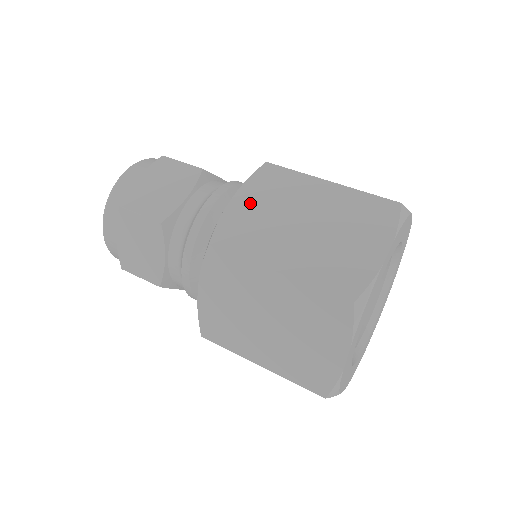
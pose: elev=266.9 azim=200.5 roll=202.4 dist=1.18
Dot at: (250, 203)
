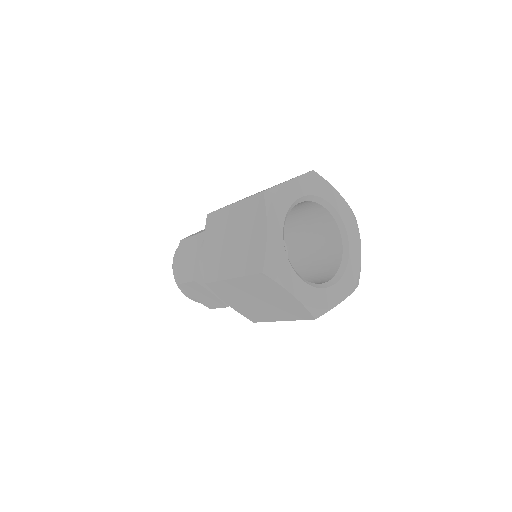
Dot at: occluded
